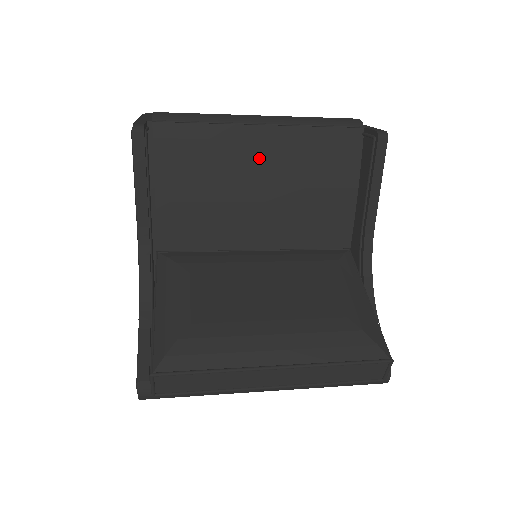
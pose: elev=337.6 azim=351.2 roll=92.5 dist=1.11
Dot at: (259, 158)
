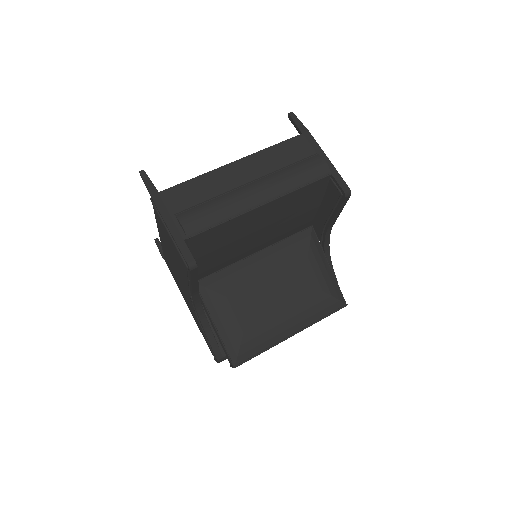
Dot at: (260, 219)
